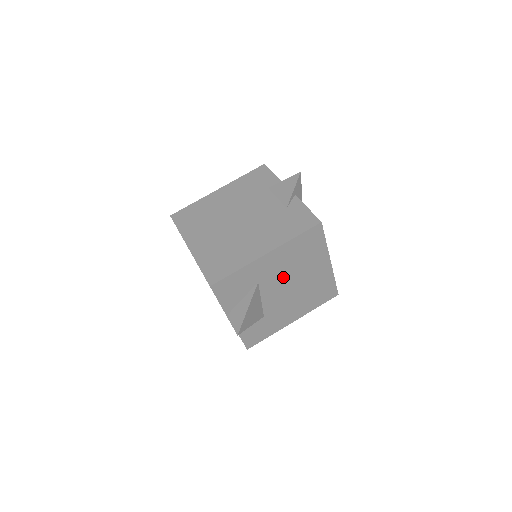
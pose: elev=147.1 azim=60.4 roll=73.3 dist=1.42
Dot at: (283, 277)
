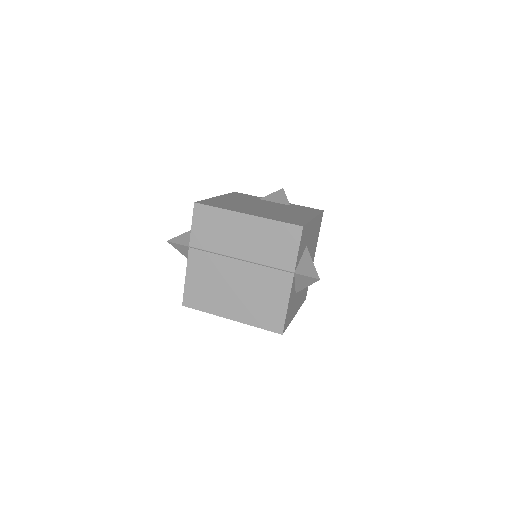
Dot at: occluded
